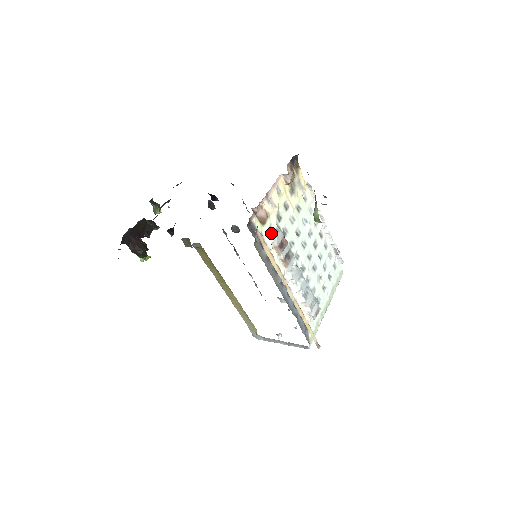
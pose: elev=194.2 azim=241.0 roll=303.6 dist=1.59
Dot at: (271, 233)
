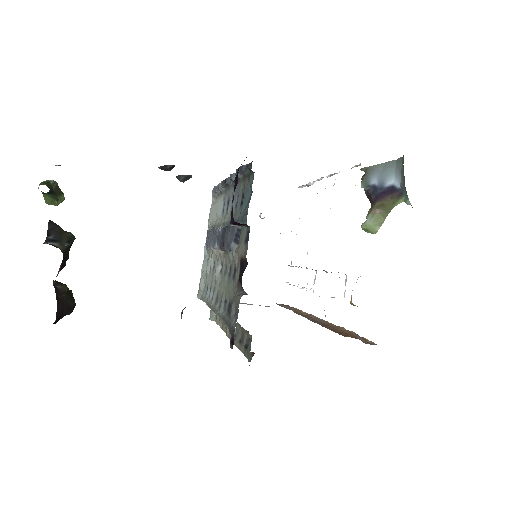
Dot at: (344, 293)
